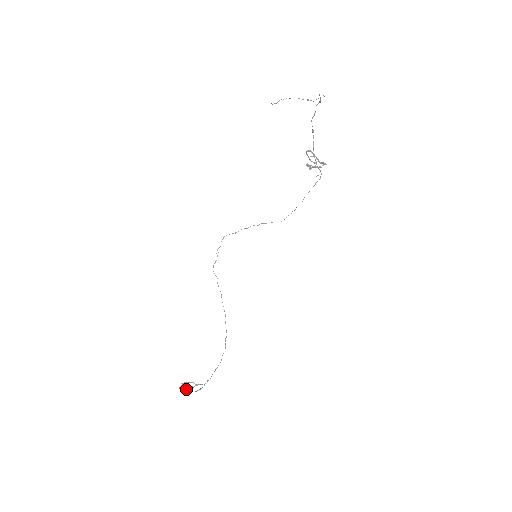
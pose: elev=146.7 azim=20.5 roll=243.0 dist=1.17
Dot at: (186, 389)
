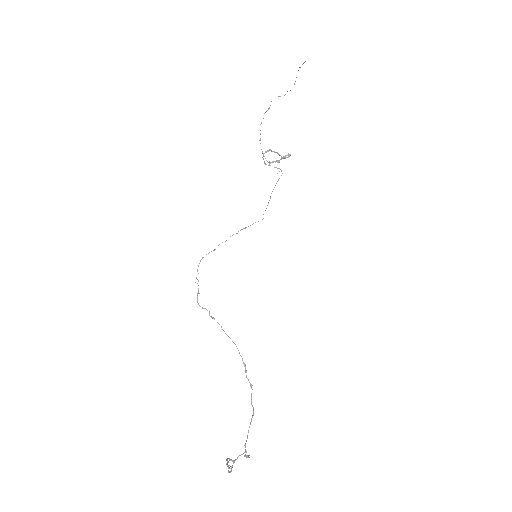
Dot at: occluded
